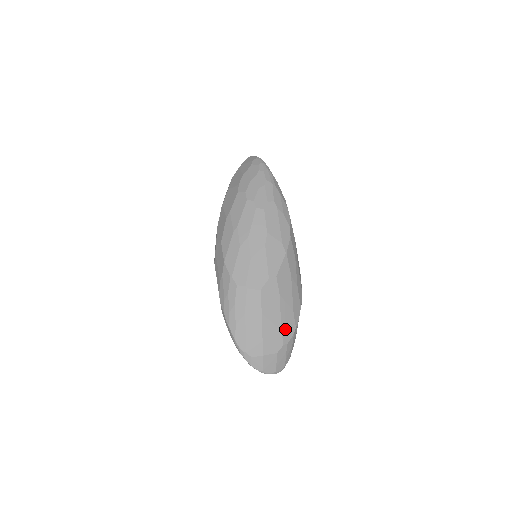
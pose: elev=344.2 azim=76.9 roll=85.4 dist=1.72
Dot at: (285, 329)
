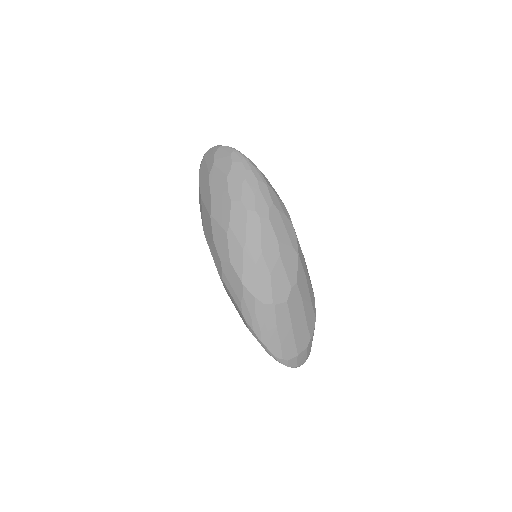
Dot at: (309, 324)
